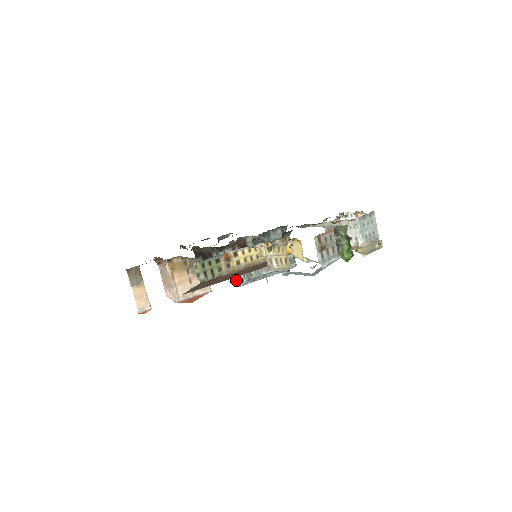
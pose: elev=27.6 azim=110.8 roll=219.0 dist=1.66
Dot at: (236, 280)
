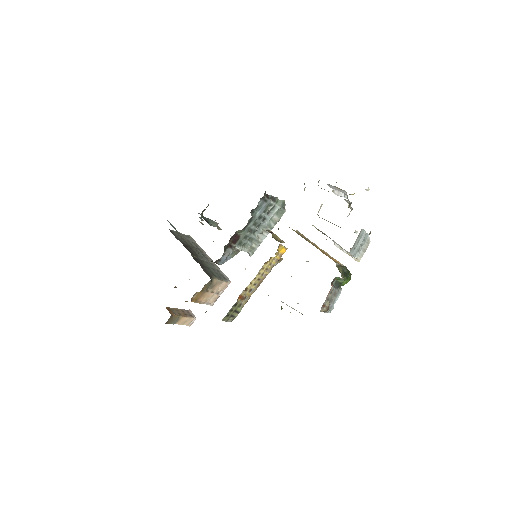
Dot at: occluded
